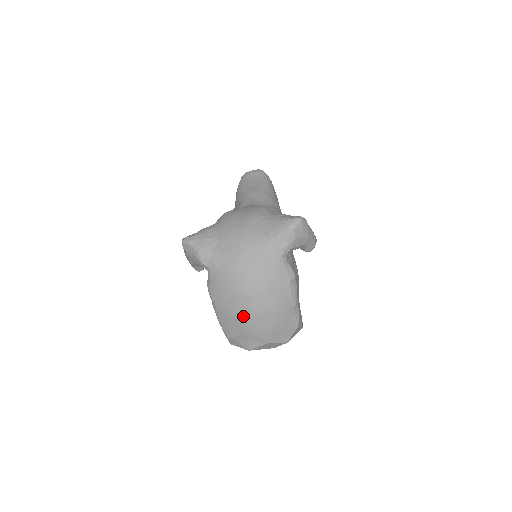
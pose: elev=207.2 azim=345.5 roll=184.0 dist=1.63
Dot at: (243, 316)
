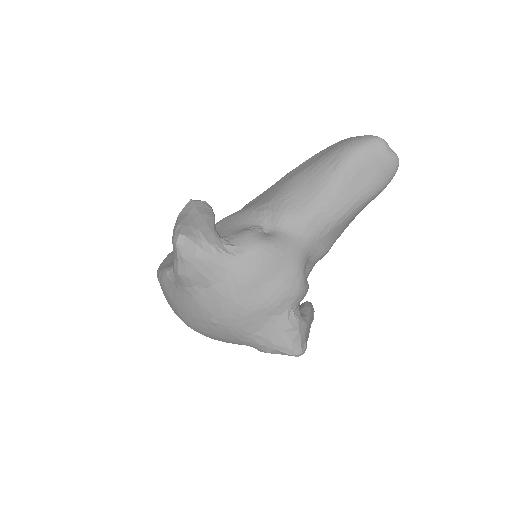
Dot at: (175, 313)
